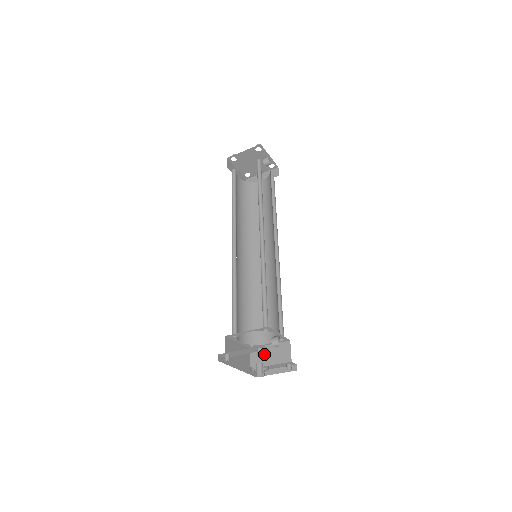
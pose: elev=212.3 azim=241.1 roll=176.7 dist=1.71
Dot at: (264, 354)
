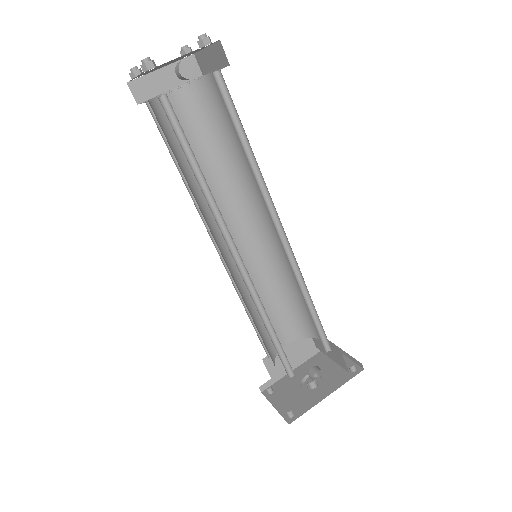
Dot at: (322, 345)
